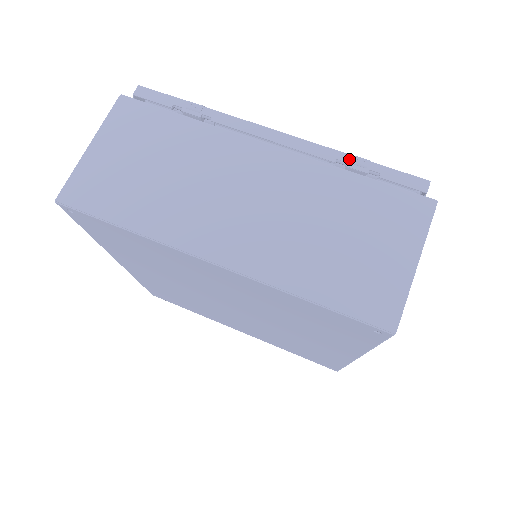
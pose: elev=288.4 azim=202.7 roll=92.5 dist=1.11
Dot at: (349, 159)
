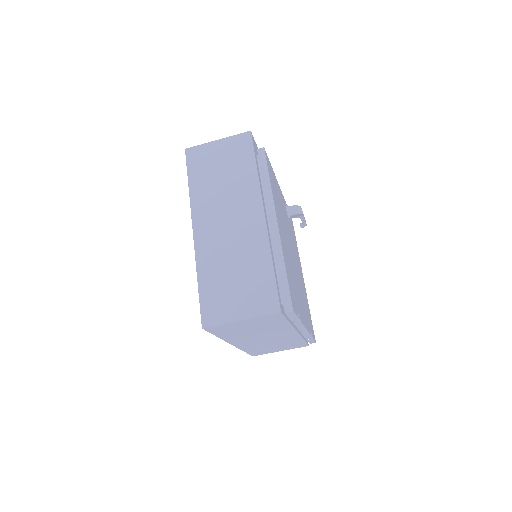
Dot at: (309, 337)
